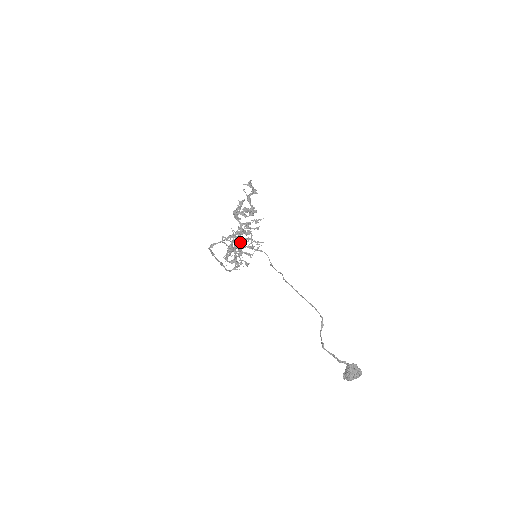
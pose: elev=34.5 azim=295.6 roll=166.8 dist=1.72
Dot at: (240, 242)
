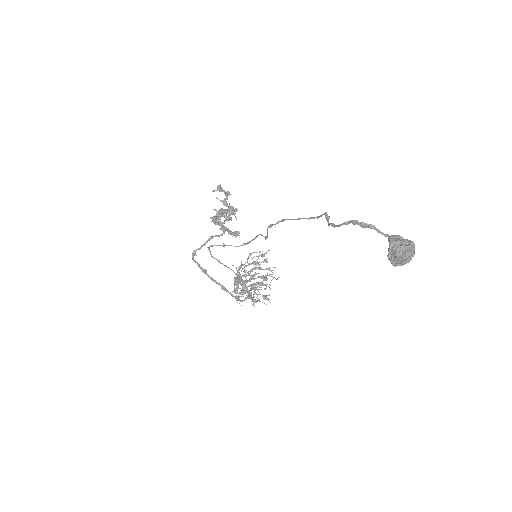
Dot at: occluded
